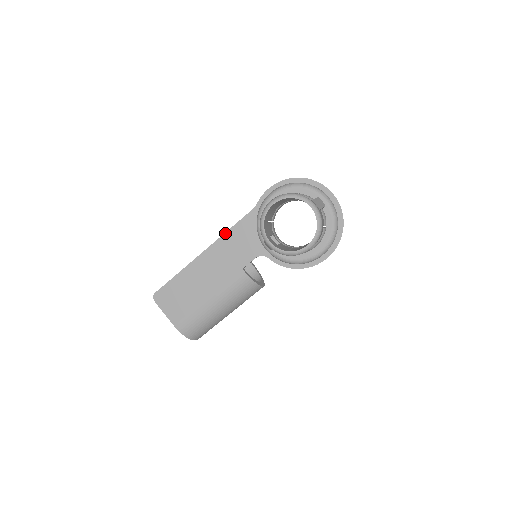
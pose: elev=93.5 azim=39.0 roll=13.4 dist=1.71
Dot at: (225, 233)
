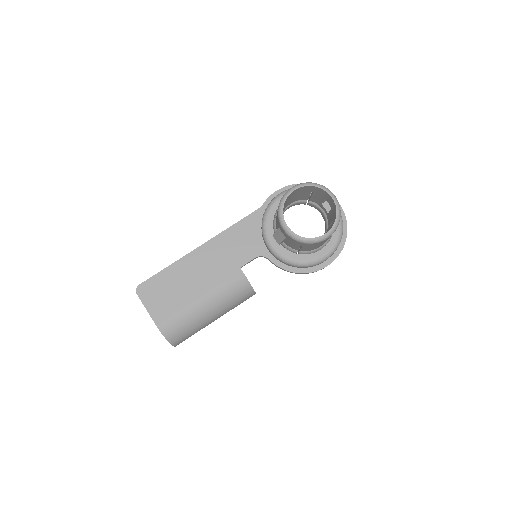
Dot at: (226, 229)
